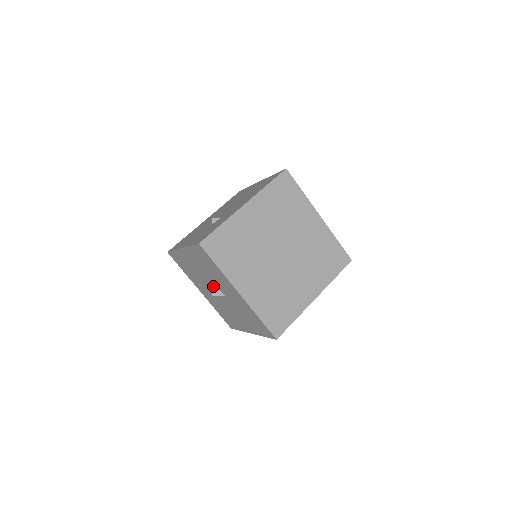
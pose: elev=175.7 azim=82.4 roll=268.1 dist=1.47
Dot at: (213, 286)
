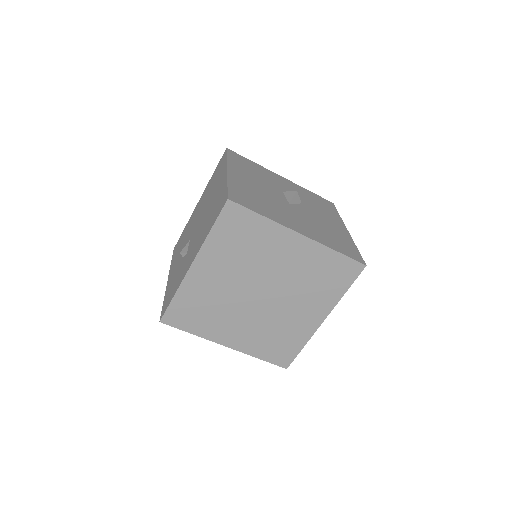
Dot at: occluded
